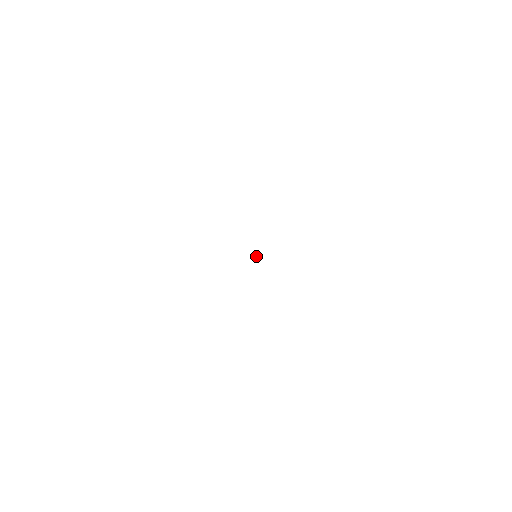
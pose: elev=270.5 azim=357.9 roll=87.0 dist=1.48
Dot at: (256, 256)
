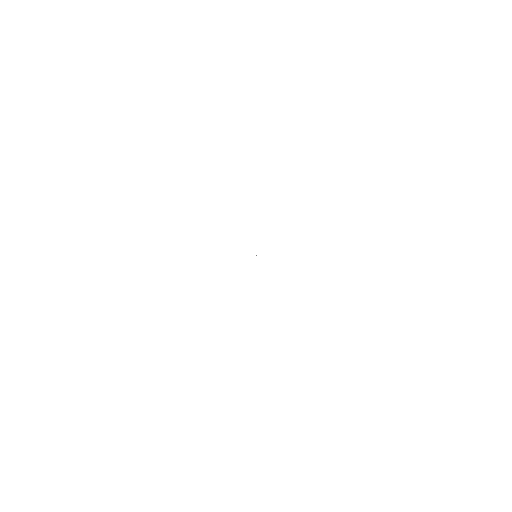
Dot at: occluded
